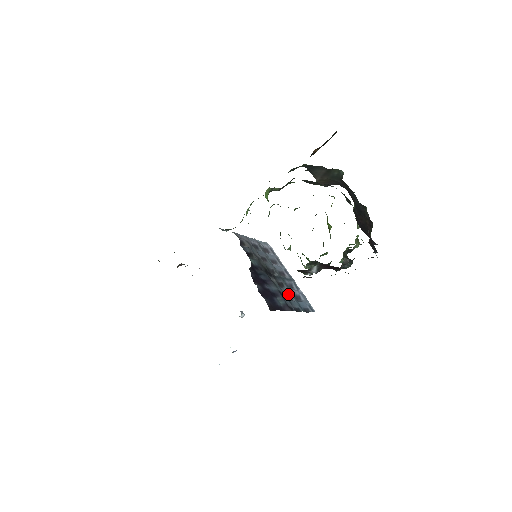
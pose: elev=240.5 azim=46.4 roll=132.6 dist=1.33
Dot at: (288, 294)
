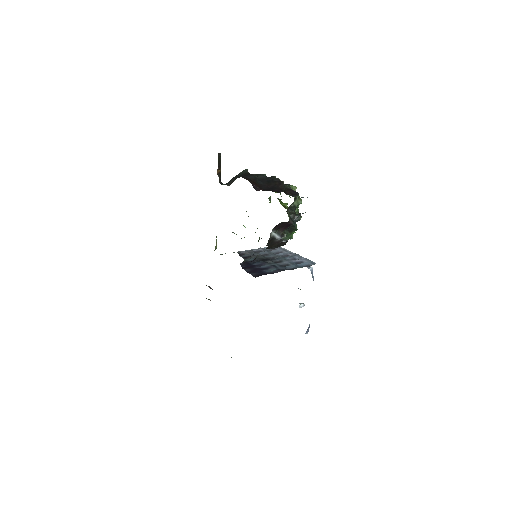
Dot at: (285, 264)
